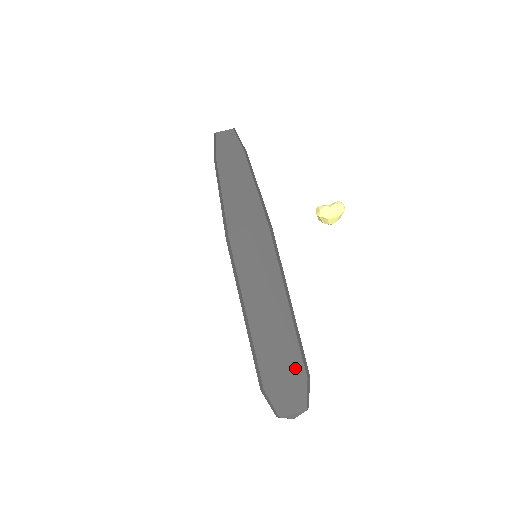
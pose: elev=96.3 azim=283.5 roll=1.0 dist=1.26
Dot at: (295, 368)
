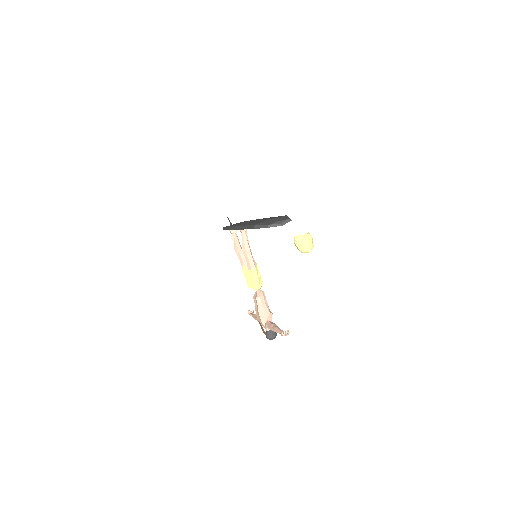
Dot at: occluded
